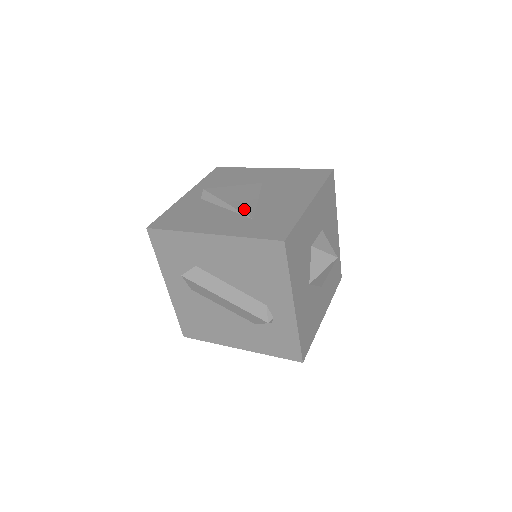
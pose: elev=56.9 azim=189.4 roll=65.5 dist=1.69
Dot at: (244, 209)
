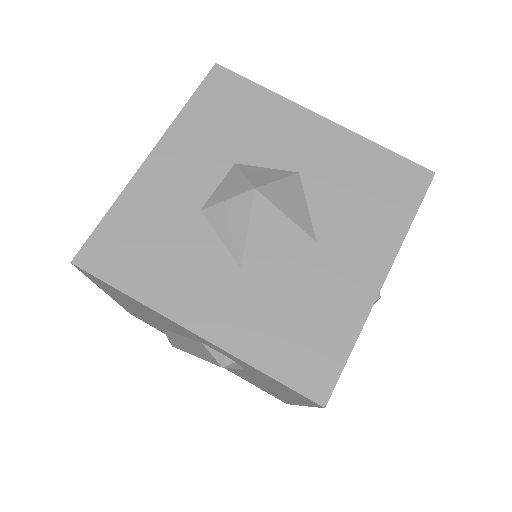
Dot at: occluded
